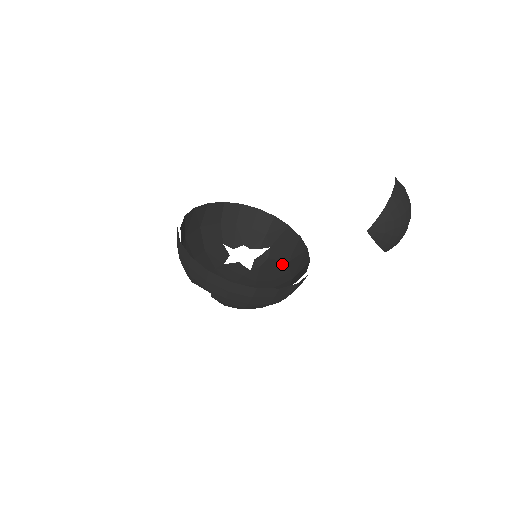
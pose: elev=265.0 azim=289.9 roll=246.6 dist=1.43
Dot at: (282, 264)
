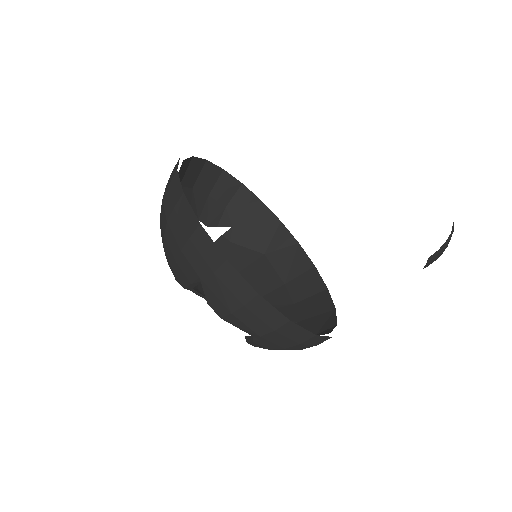
Dot at: (257, 256)
